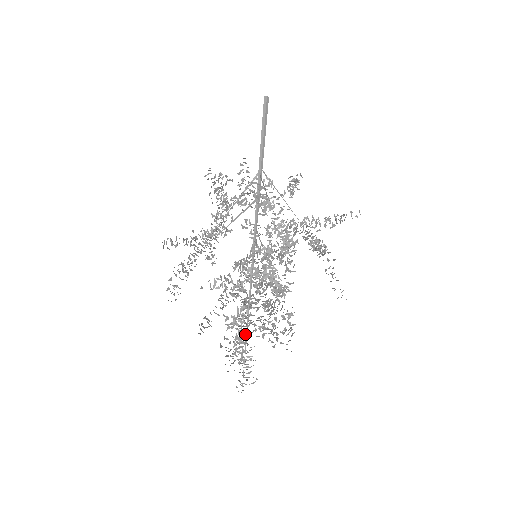
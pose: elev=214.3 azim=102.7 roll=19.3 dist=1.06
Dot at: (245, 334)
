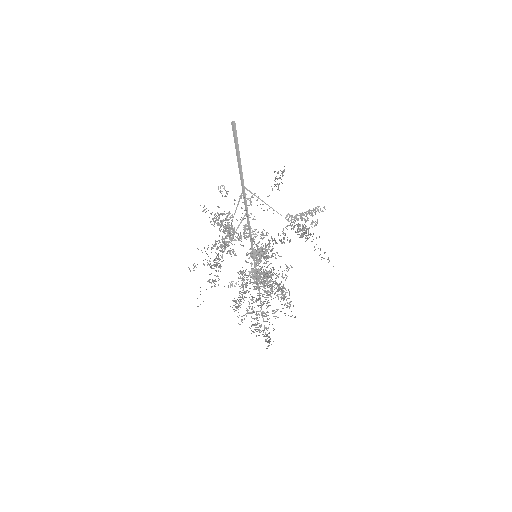
Dot at: (259, 314)
